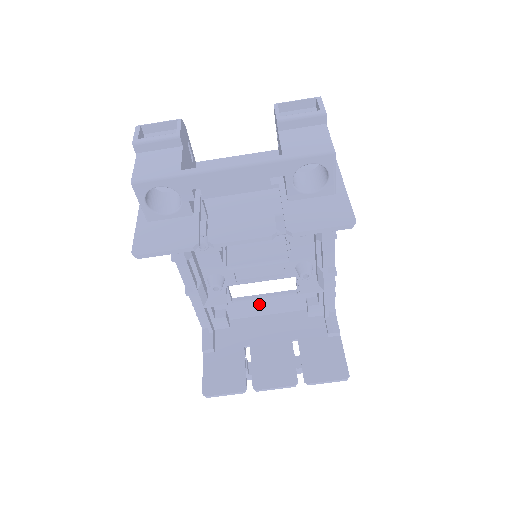
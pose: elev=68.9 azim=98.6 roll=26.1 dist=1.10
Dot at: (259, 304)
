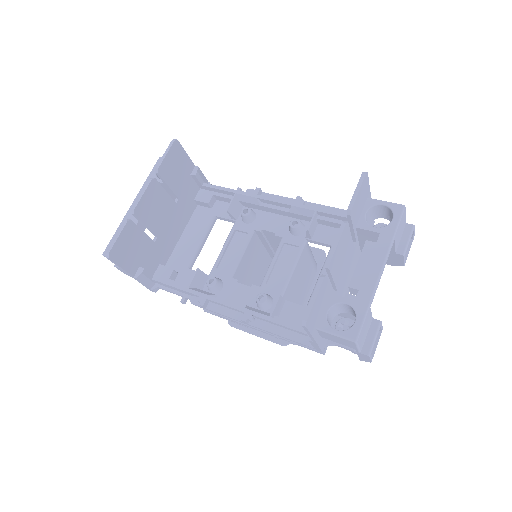
Dot at: occluded
